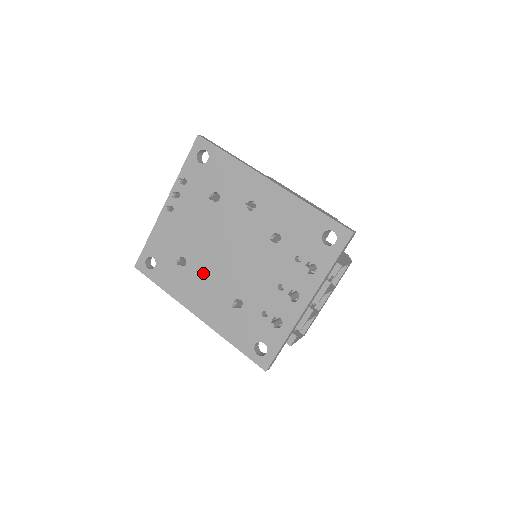
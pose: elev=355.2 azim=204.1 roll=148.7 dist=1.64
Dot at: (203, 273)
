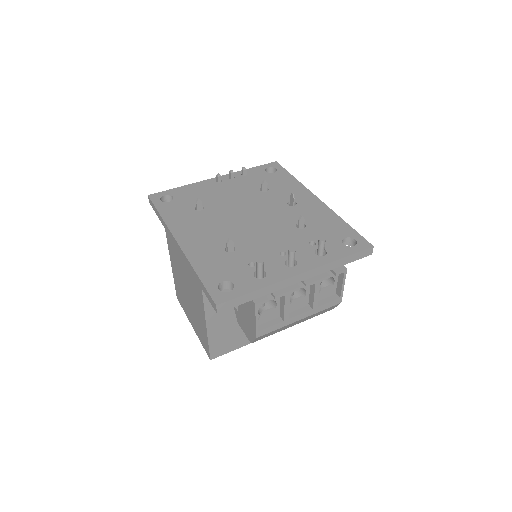
Dot at: (213, 220)
